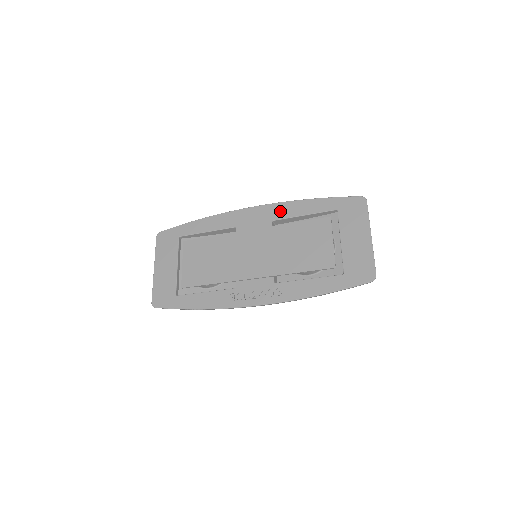
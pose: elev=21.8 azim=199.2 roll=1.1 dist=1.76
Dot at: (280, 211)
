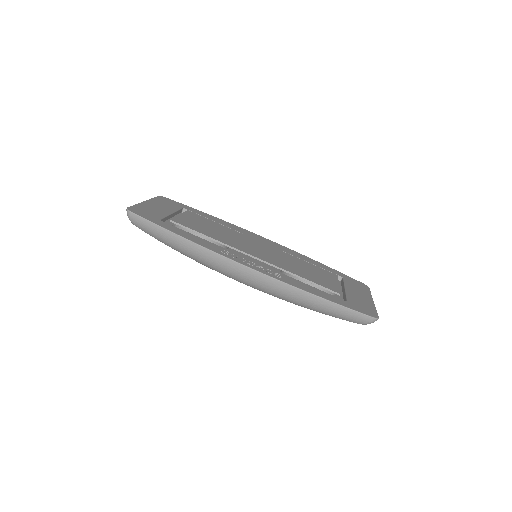
Dot at: (290, 251)
